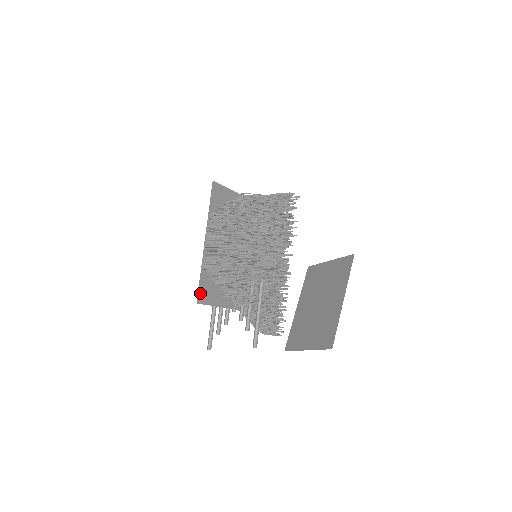
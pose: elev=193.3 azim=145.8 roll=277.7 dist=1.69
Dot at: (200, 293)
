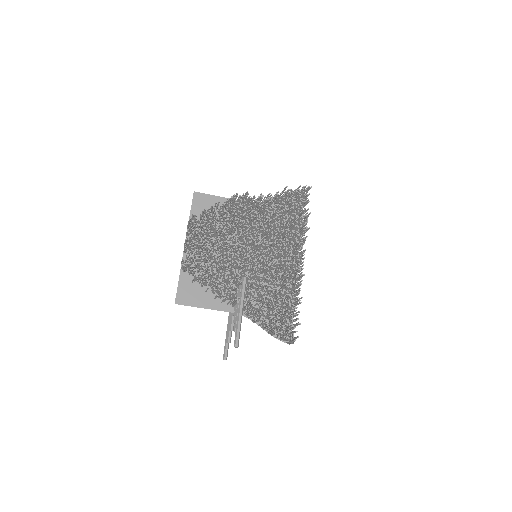
Dot at: (180, 294)
